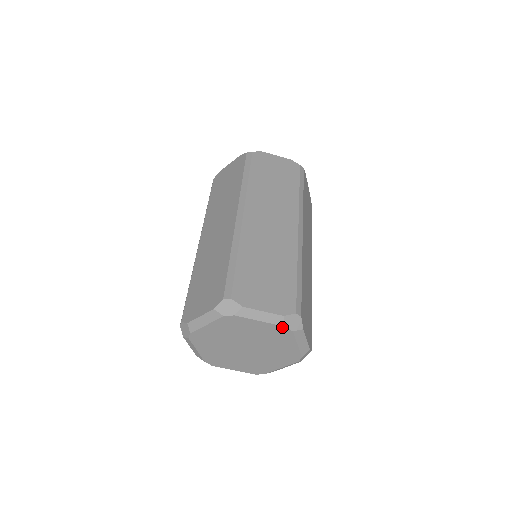
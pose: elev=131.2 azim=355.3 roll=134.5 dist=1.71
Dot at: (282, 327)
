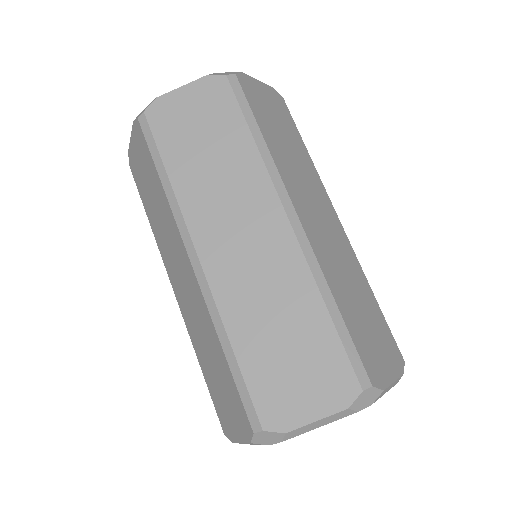
Dot at: occluded
